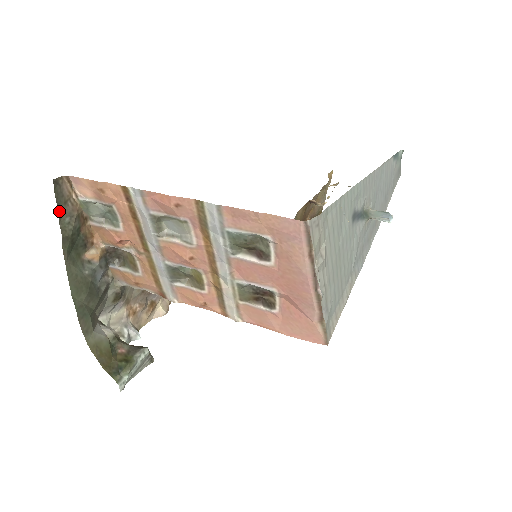
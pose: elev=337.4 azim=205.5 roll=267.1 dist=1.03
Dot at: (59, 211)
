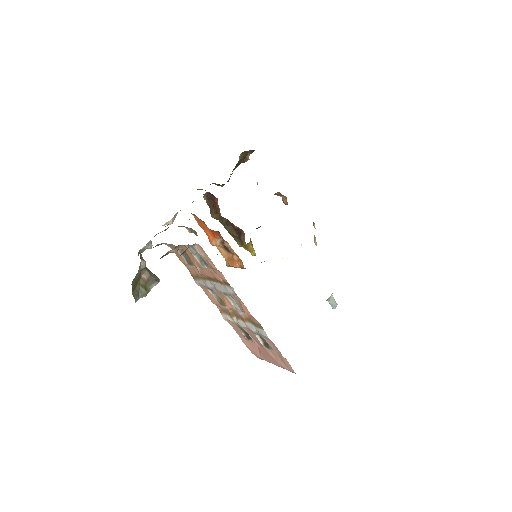
Dot at: occluded
